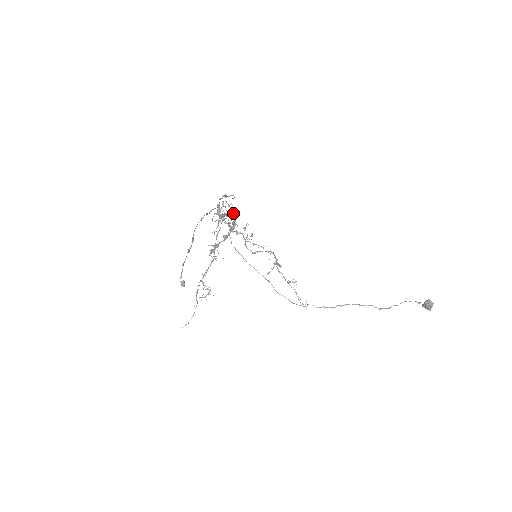
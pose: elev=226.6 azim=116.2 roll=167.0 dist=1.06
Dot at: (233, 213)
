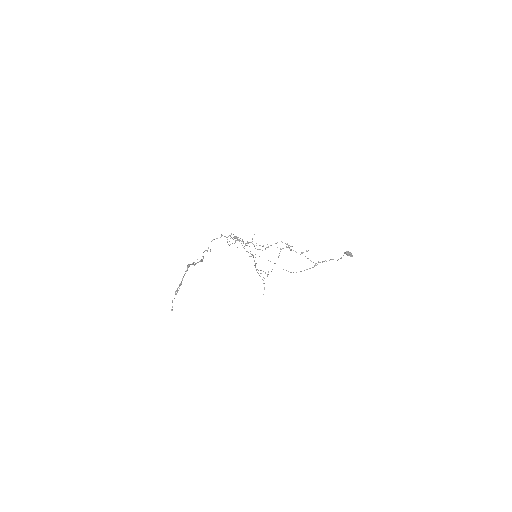
Dot at: (187, 269)
